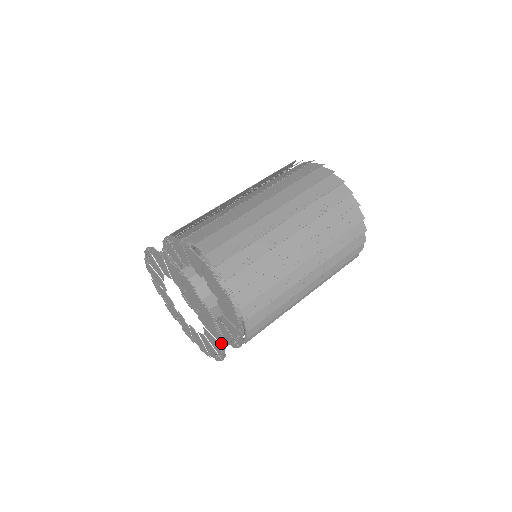
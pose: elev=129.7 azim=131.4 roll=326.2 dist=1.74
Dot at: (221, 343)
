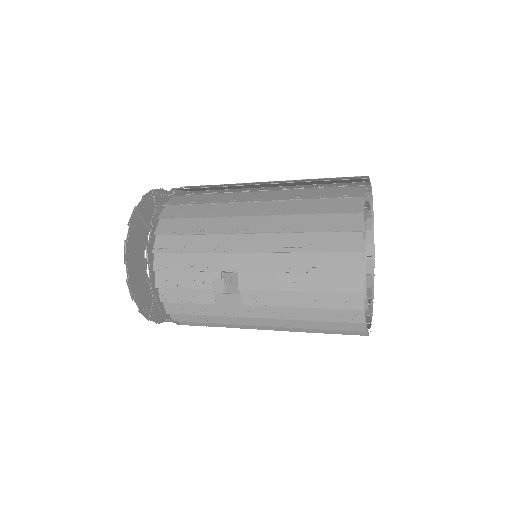
Dot at: (139, 210)
